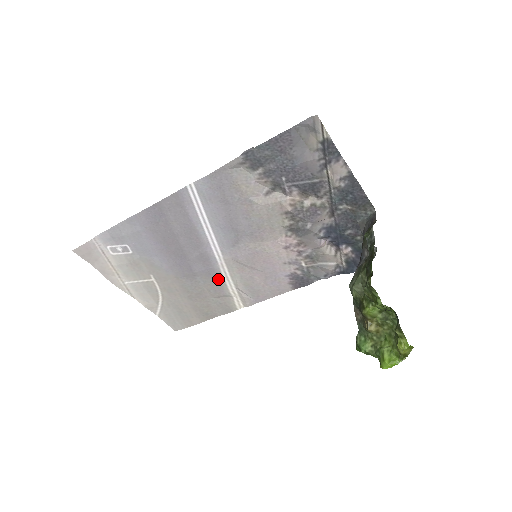
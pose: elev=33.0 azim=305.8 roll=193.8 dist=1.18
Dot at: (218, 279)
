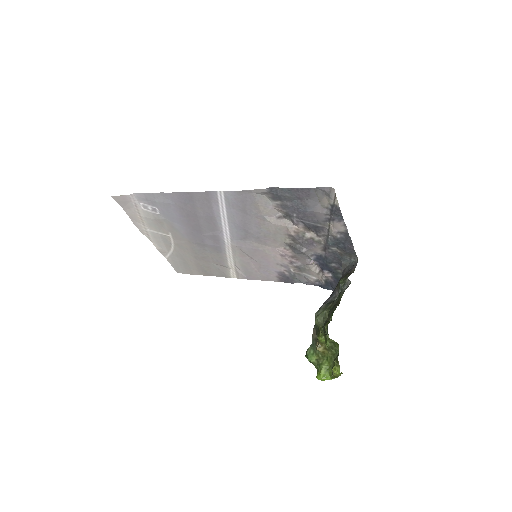
Dot at: (222, 254)
